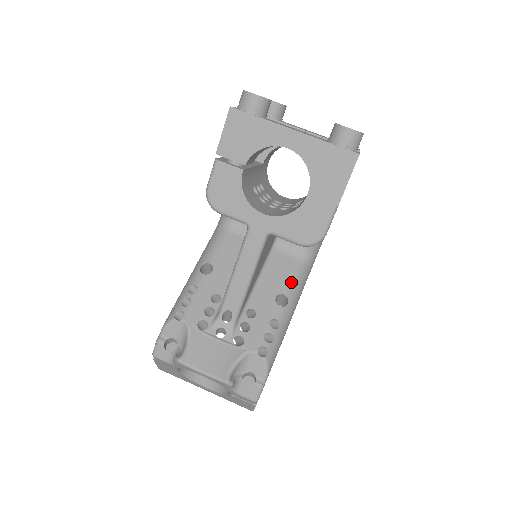
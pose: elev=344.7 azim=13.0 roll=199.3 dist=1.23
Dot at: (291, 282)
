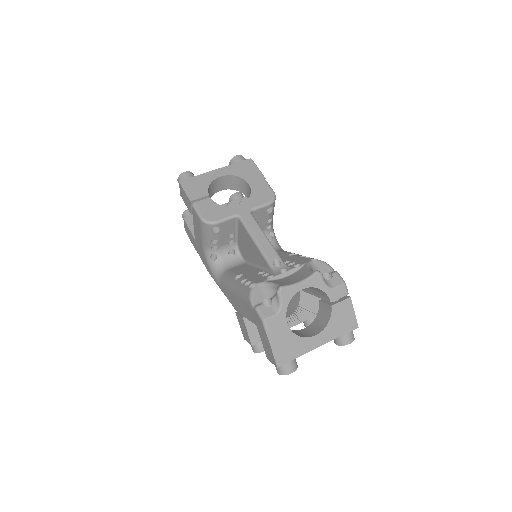
Dot at: (287, 252)
